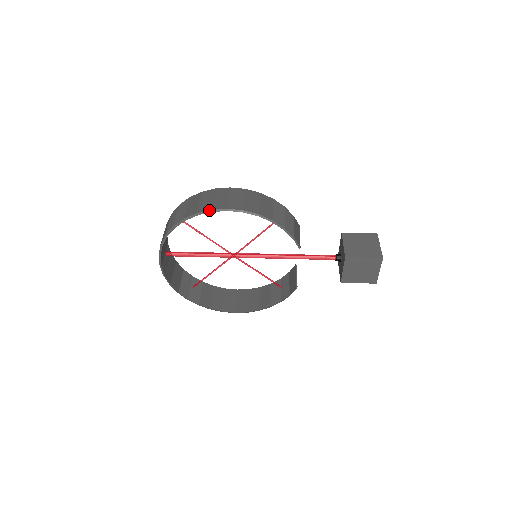
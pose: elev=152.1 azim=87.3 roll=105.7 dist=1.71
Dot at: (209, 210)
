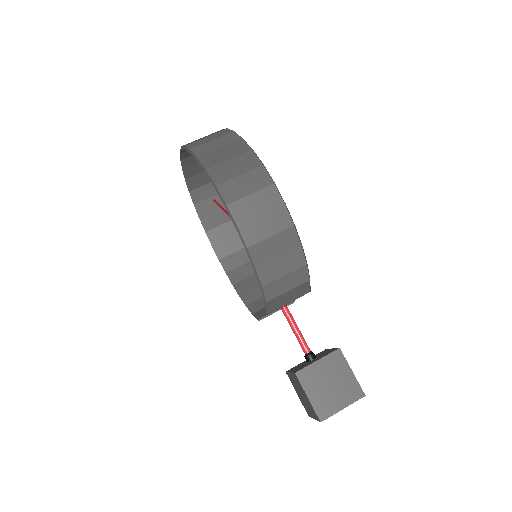
Dot at: (214, 183)
